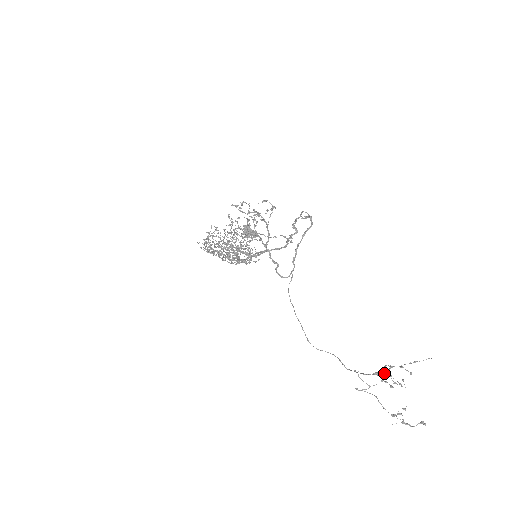
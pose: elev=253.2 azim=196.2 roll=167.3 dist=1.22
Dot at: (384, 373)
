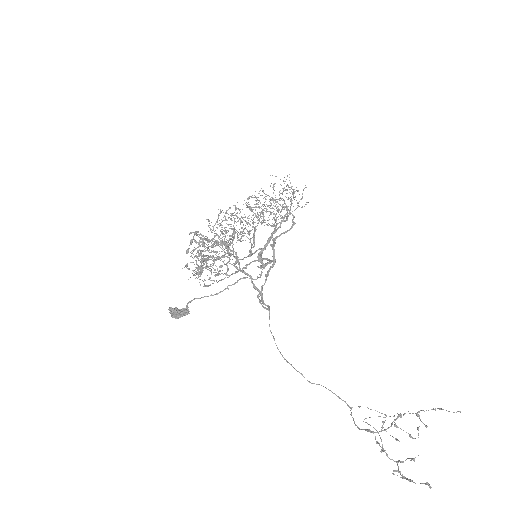
Dot at: (378, 432)
